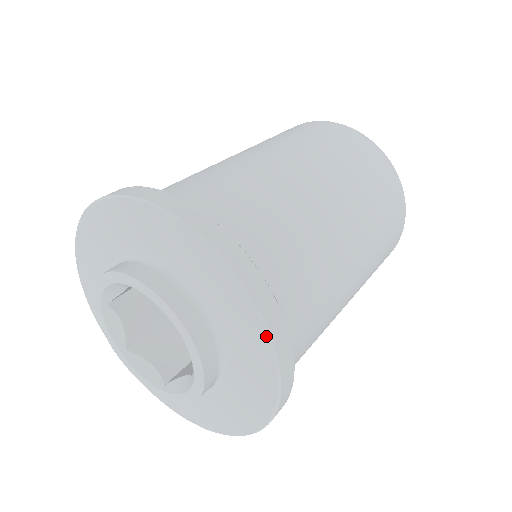
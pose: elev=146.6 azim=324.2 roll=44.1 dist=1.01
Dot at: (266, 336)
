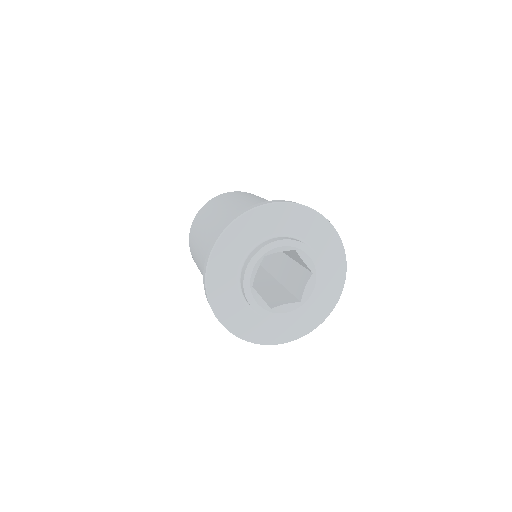
Dot at: (343, 285)
